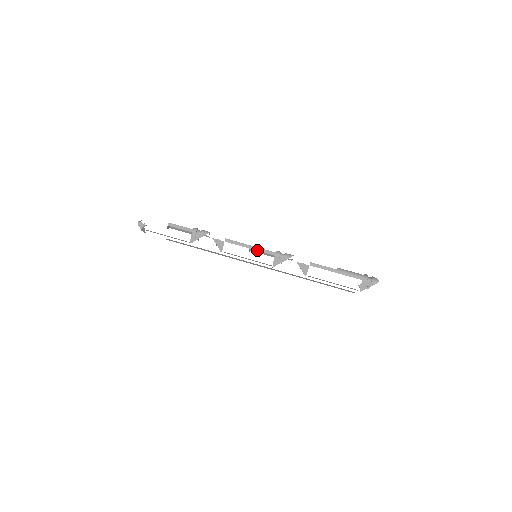
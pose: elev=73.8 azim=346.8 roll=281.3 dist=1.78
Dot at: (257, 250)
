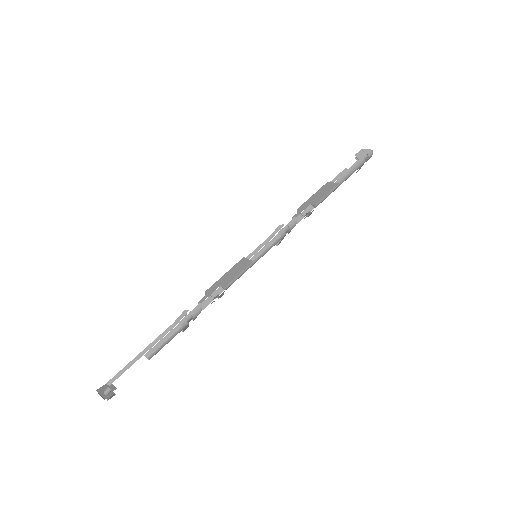
Dot at: occluded
